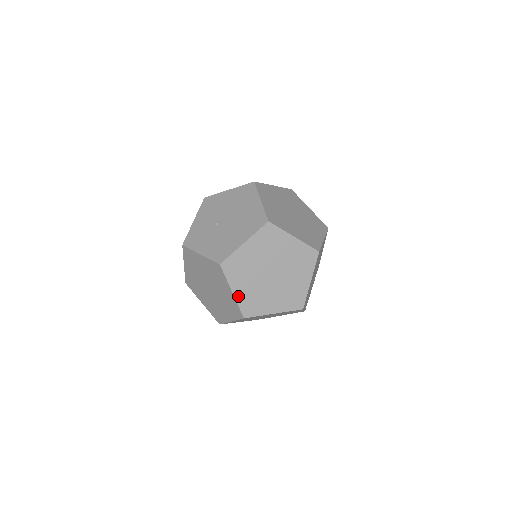
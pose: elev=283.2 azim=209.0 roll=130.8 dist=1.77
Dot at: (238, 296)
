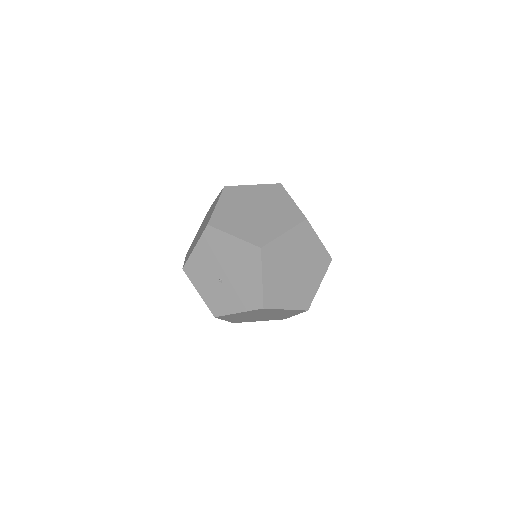
Dot at: (292, 306)
